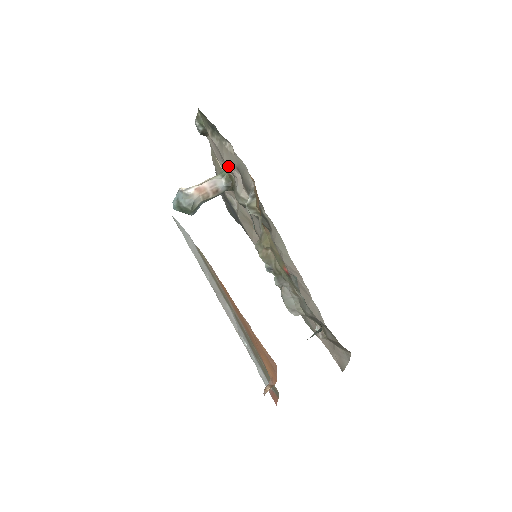
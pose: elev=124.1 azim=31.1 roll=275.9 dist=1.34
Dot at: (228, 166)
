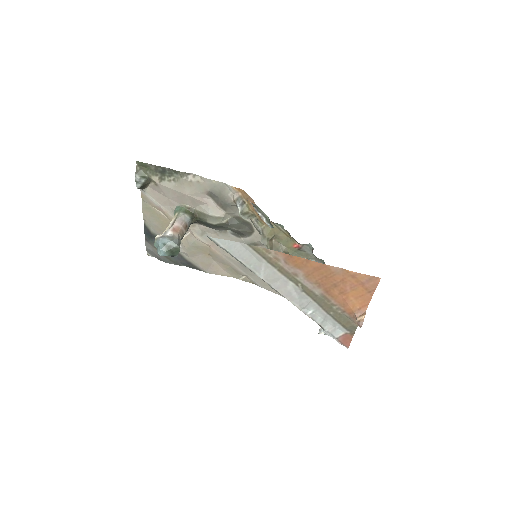
Dot at: (192, 198)
